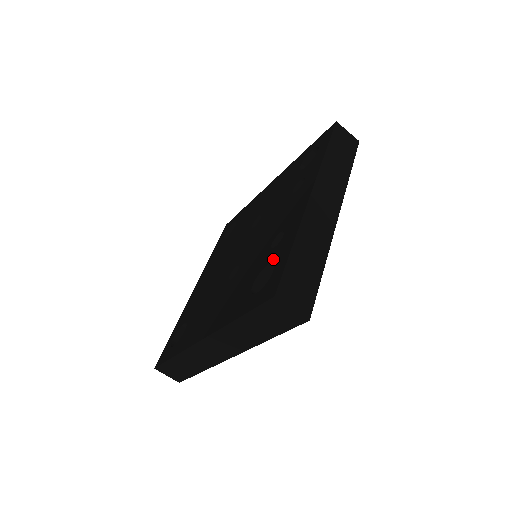
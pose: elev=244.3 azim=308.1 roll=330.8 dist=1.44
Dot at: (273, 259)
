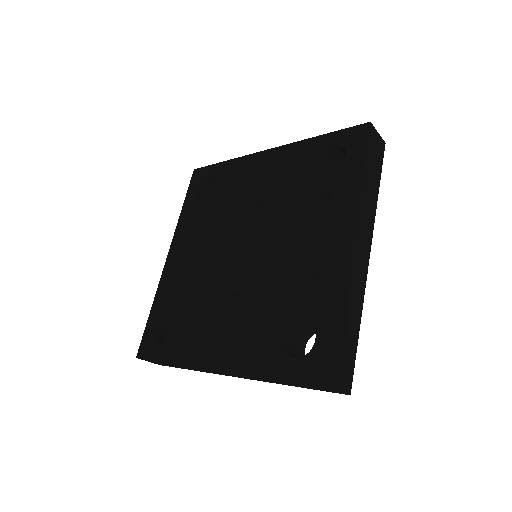
Dot at: (310, 318)
